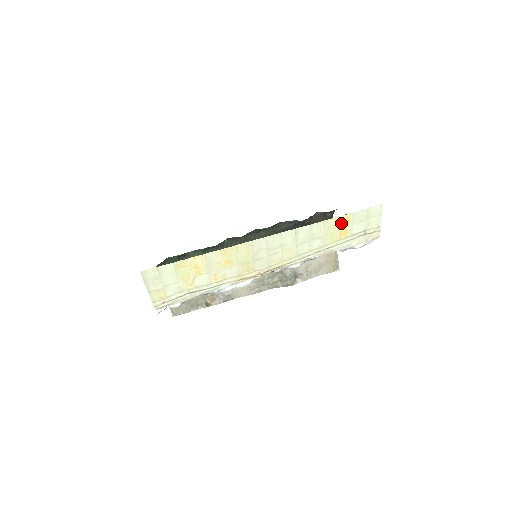
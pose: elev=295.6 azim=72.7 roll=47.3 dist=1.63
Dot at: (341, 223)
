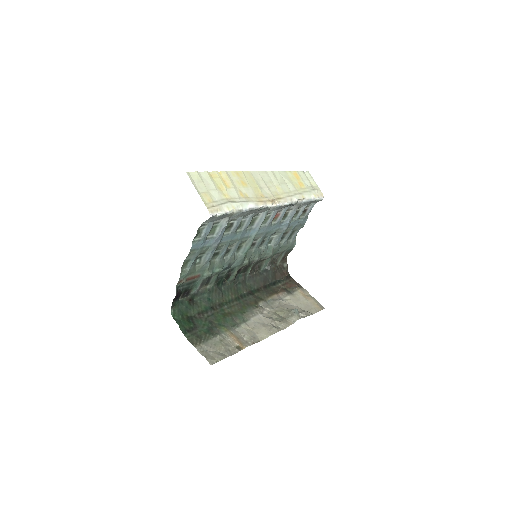
Dot at: (295, 177)
